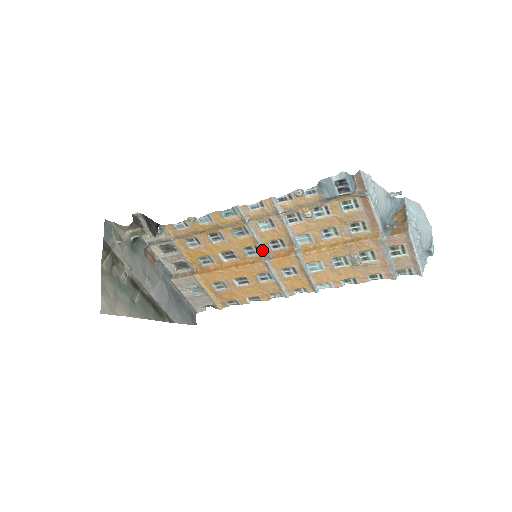
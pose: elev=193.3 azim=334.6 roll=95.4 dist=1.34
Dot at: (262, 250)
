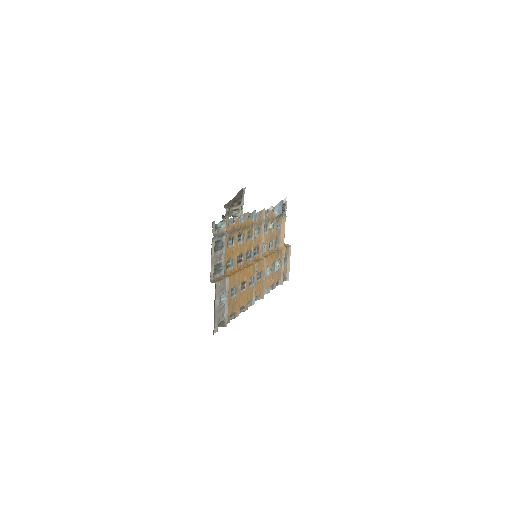
Dot at: occluded
